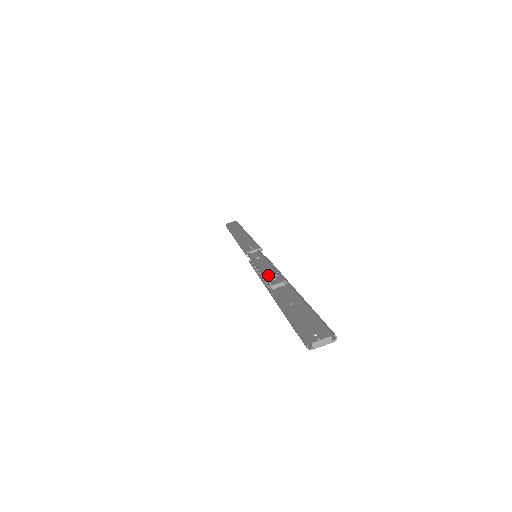
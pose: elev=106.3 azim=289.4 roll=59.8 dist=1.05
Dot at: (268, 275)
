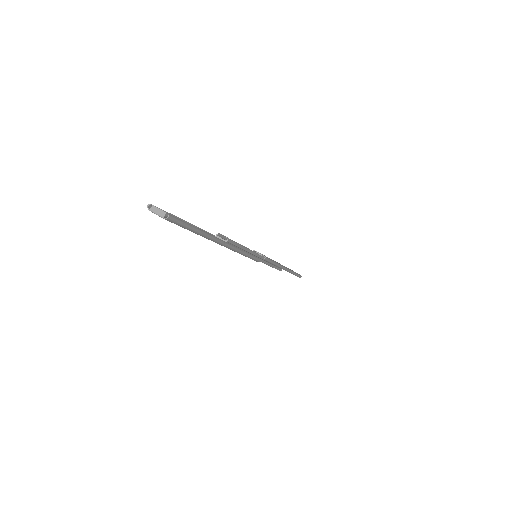
Dot at: occluded
